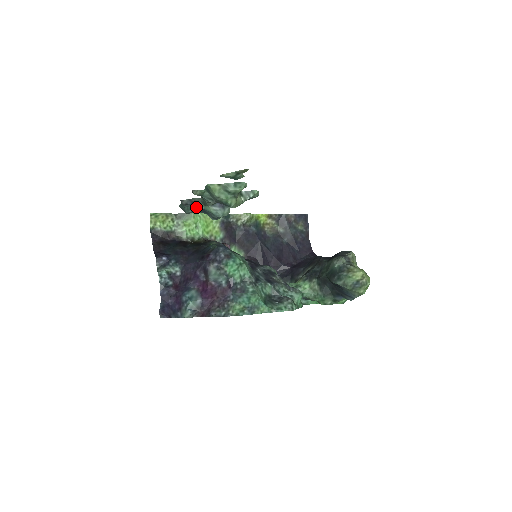
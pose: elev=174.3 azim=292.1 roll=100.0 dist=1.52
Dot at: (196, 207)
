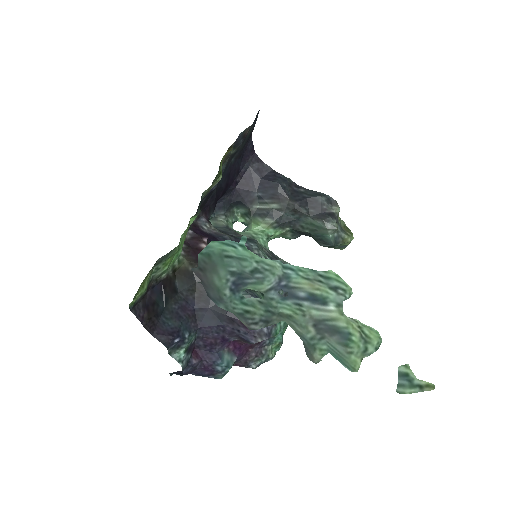
Dot at: (235, 291)
